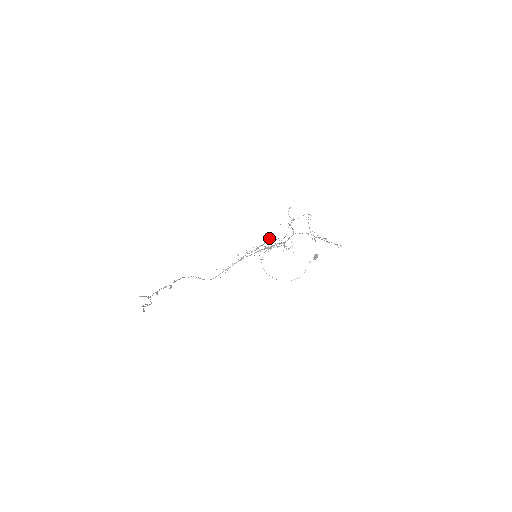
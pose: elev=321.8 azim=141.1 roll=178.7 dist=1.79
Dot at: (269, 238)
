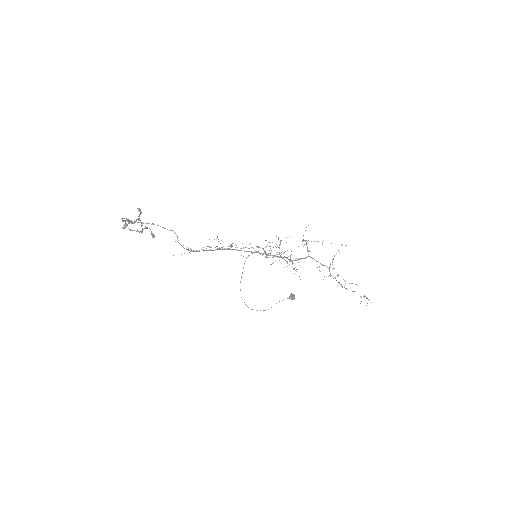
Dot at: (279, 244)
